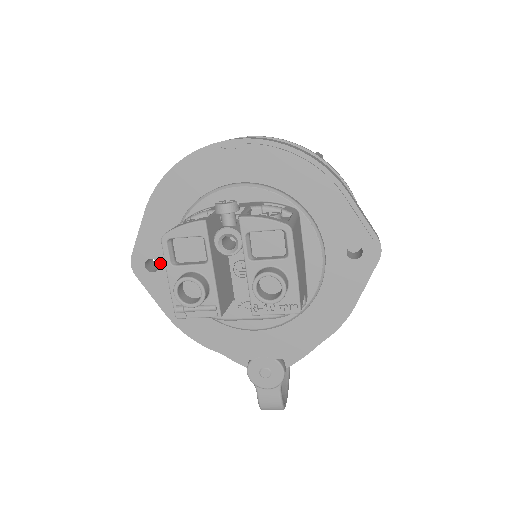
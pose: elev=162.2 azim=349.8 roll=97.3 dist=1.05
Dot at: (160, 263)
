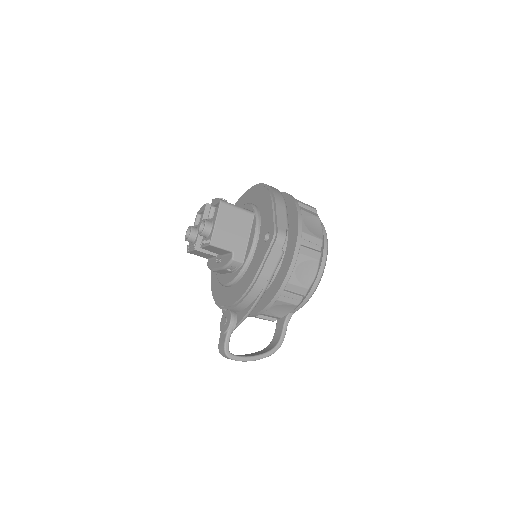
Dot at: occluded
